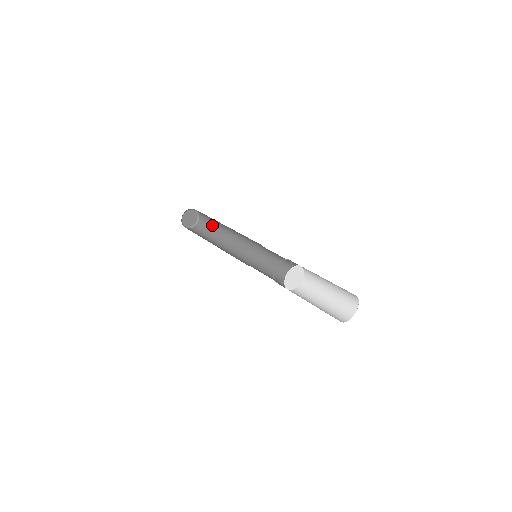
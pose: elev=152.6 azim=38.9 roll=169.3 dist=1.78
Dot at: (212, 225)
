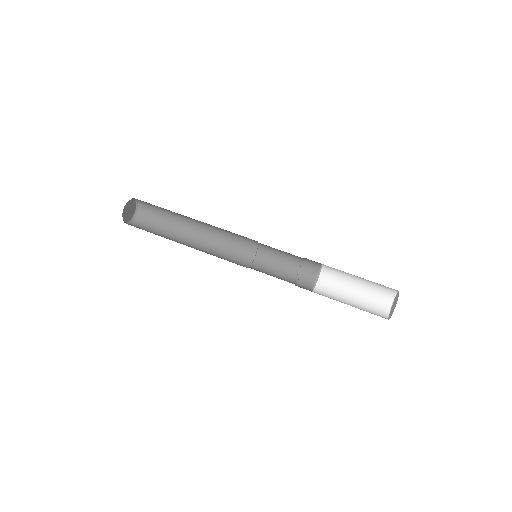
Dot at: occluded
